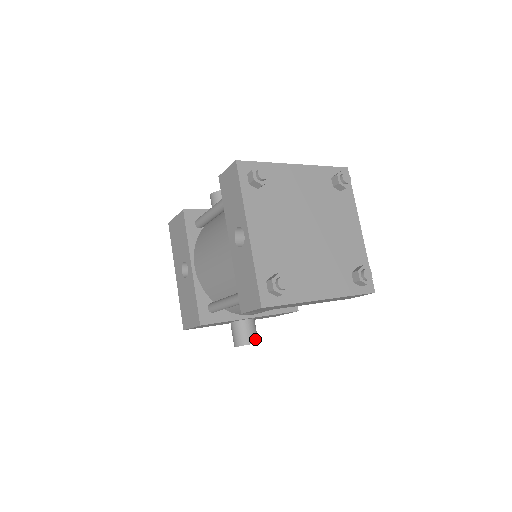
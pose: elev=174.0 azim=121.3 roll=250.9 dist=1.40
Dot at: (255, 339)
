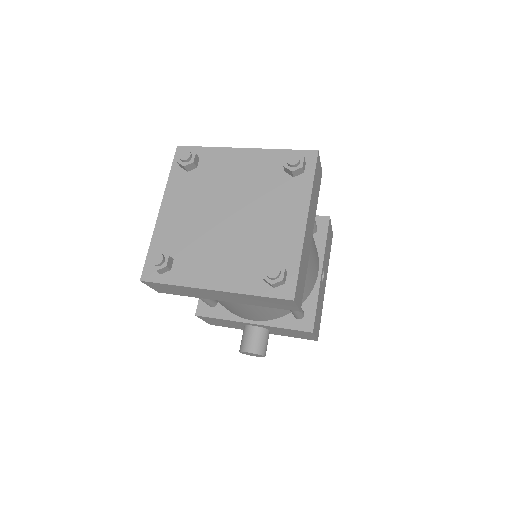
Dot at: (255, 349)
